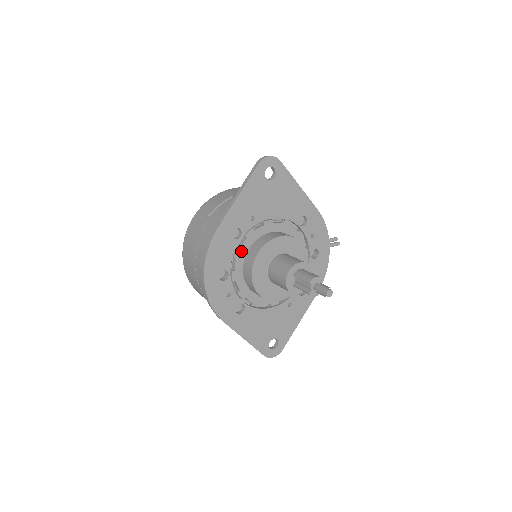
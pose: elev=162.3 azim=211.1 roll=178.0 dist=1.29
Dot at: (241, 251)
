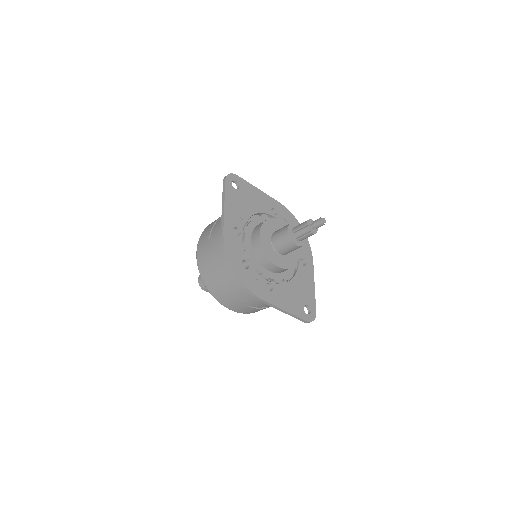
Dot at: (247, 243)
